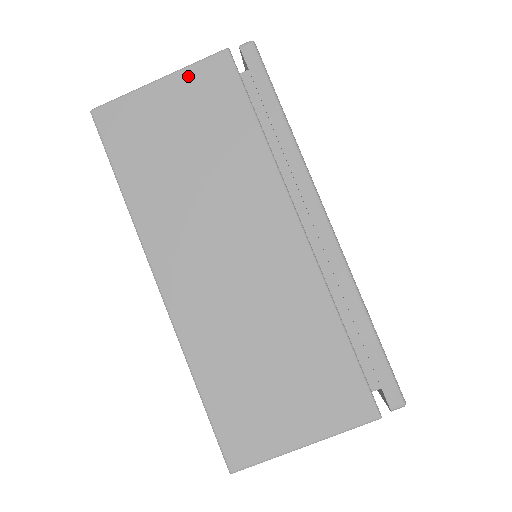
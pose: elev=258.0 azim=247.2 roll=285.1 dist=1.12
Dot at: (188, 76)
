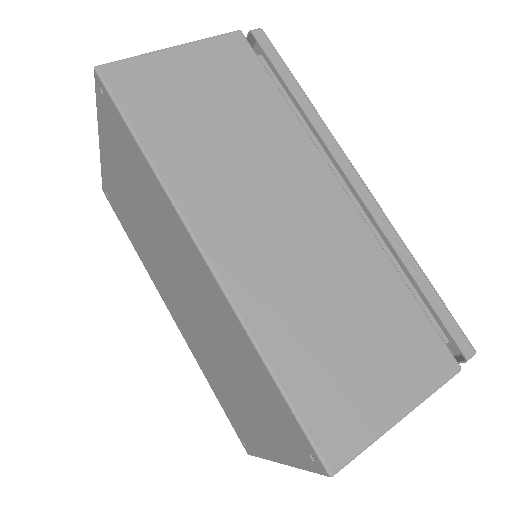
Dot at: (205, 47)
